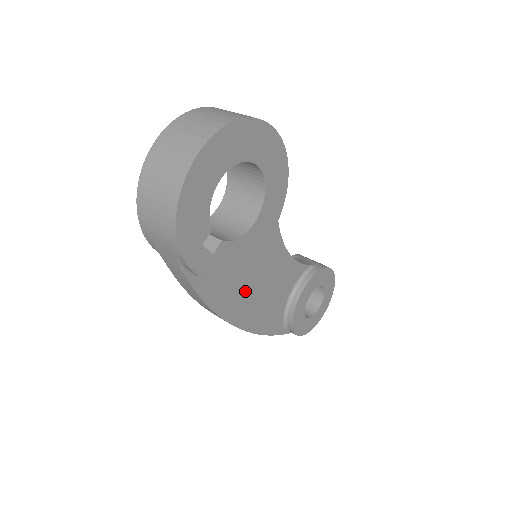
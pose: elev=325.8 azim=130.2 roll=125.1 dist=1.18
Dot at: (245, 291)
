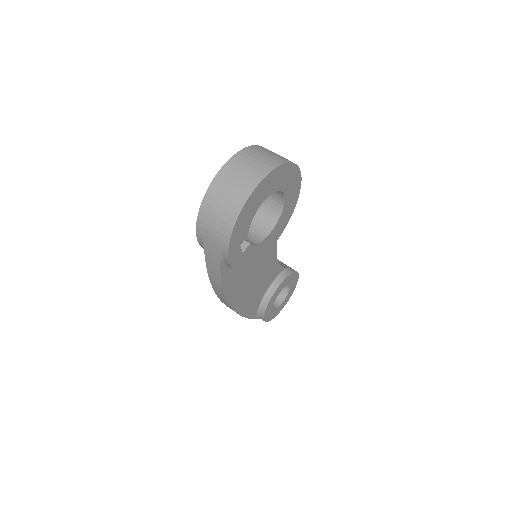
Dot at: (245, 282)
